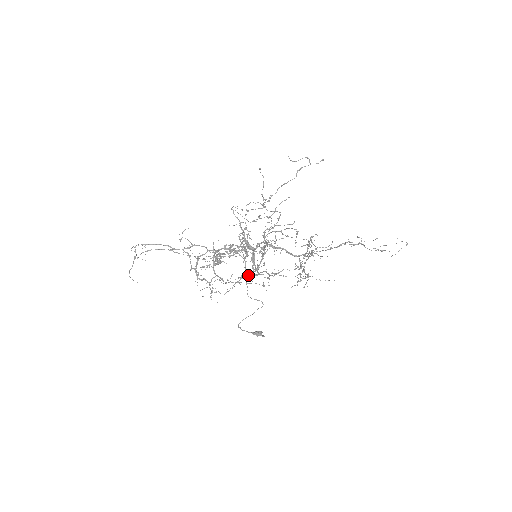
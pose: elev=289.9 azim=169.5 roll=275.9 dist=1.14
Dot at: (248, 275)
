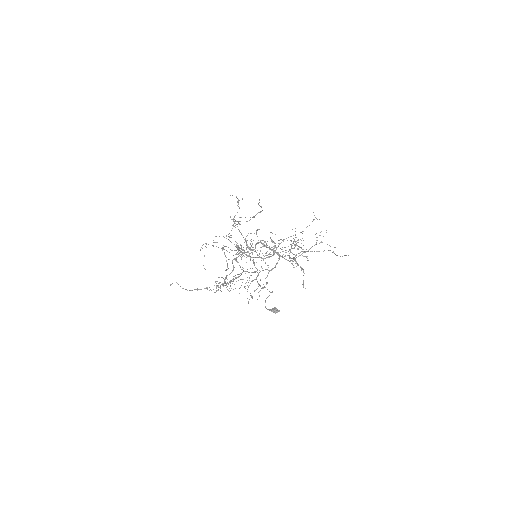
Dot at: (278, 243)
